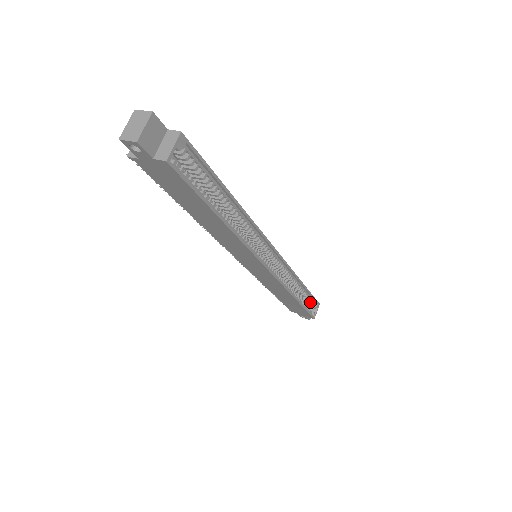
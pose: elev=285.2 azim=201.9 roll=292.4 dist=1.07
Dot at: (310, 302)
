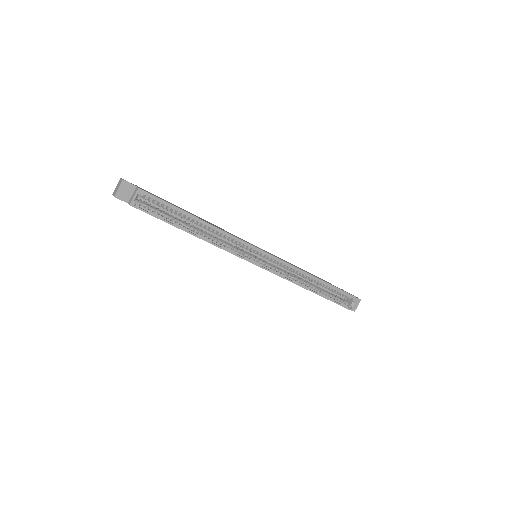
Dot at: (343, 295)
